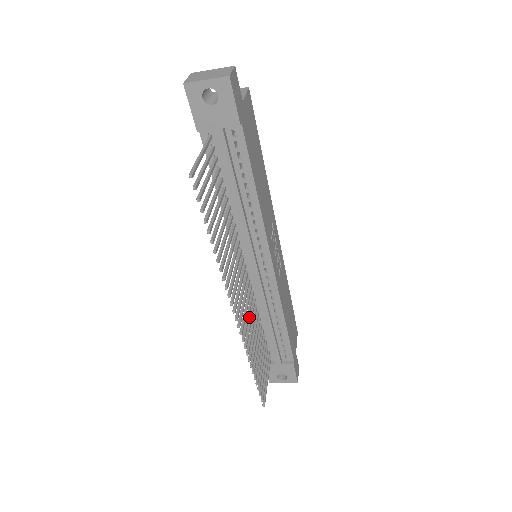
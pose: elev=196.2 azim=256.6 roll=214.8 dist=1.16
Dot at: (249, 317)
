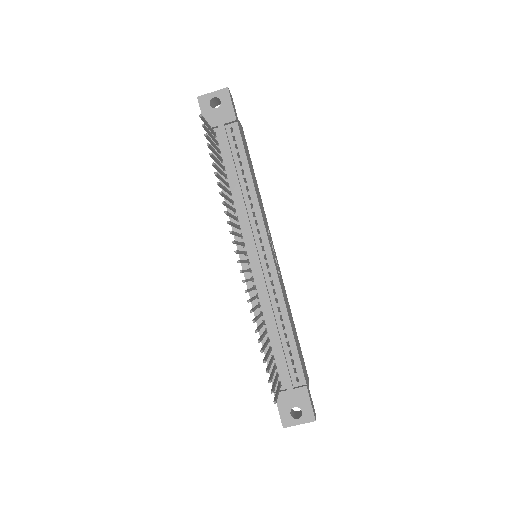
Dot at: (252, 297)
